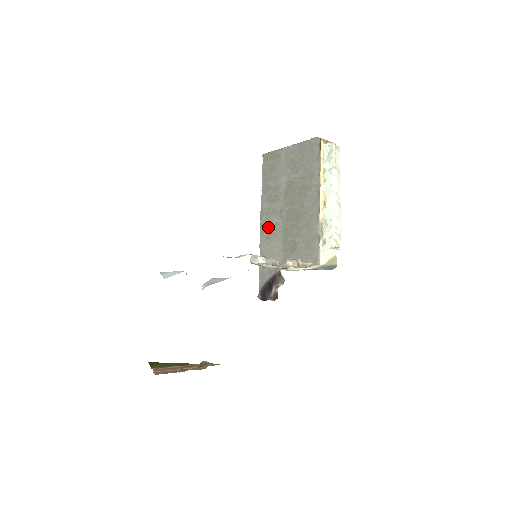
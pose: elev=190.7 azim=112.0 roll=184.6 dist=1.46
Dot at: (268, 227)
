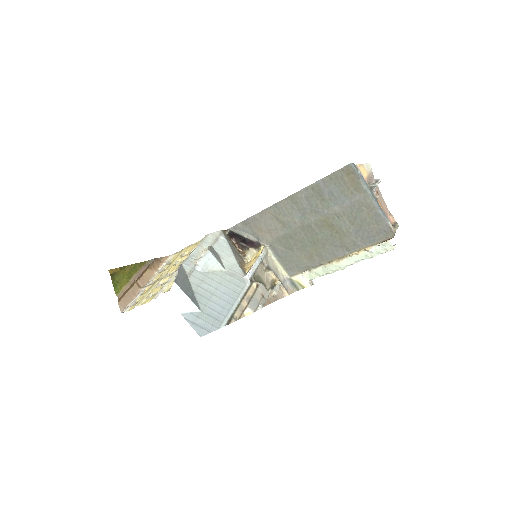
Dot at: (285, 212)
